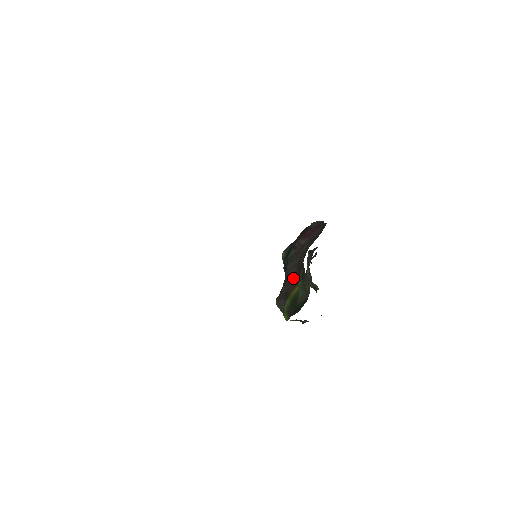
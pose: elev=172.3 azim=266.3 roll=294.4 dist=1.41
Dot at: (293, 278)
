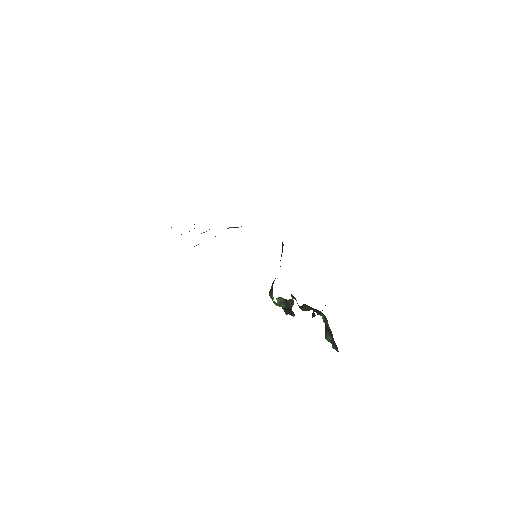
Dot at: occluded
